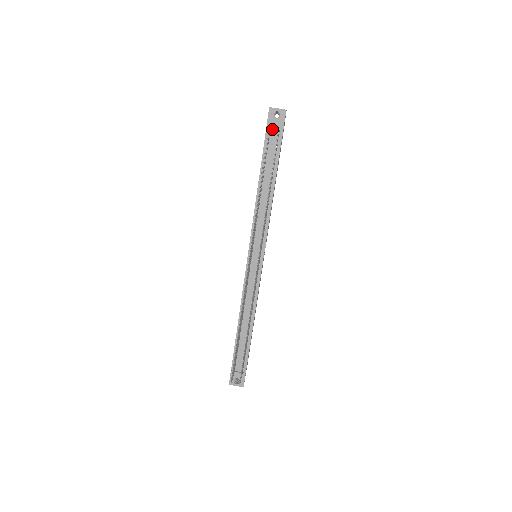
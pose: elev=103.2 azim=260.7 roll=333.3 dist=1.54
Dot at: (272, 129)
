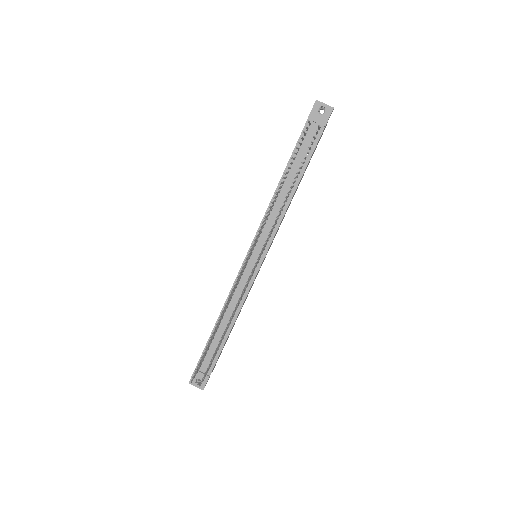
Dot at: (312, 124)
